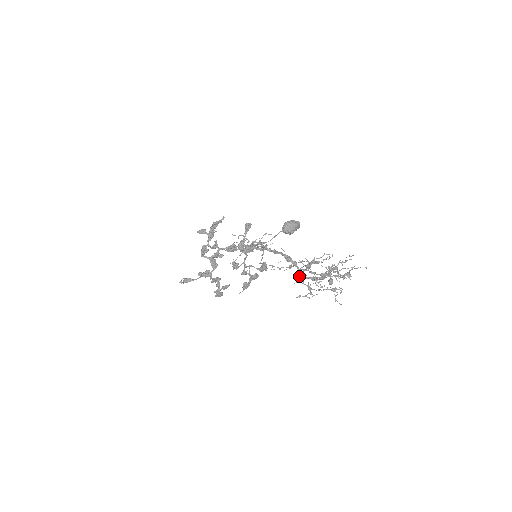
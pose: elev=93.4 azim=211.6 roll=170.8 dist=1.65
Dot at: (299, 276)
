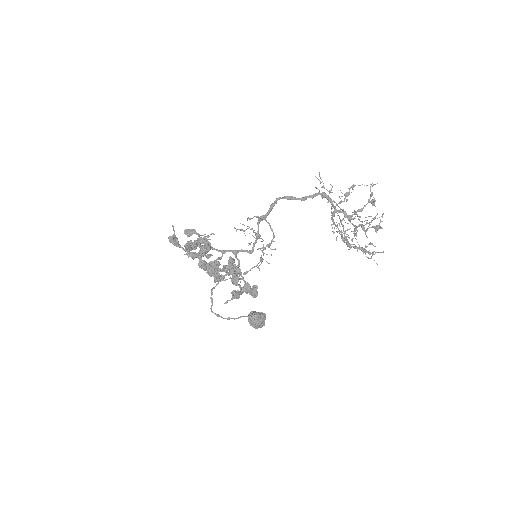
Dot at: occluded
